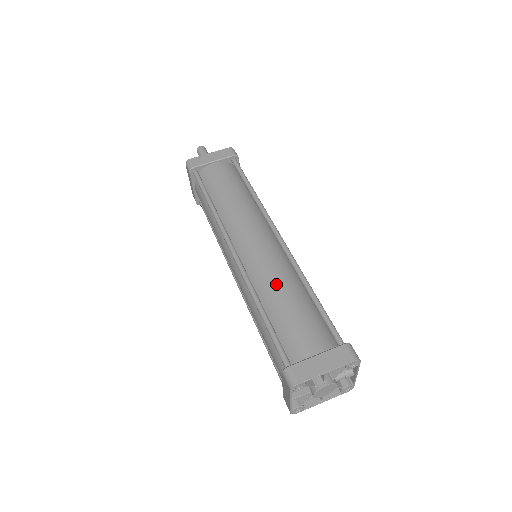
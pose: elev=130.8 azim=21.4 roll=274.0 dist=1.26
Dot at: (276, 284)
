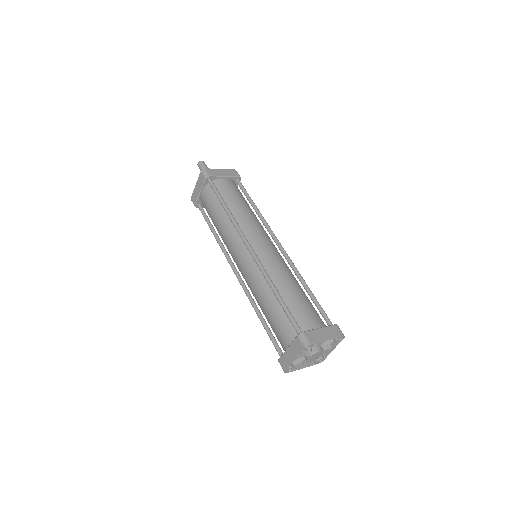
Dot at: (285, 277)
